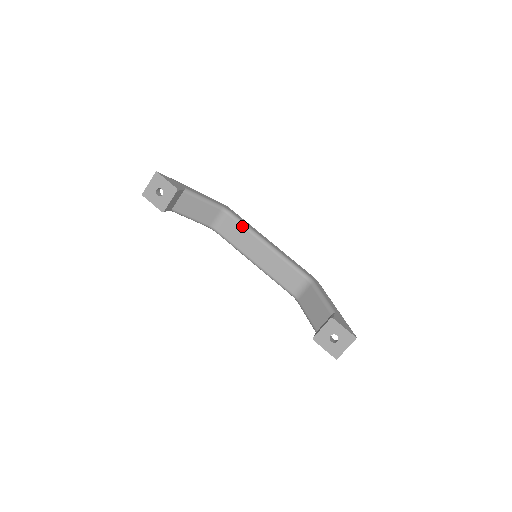
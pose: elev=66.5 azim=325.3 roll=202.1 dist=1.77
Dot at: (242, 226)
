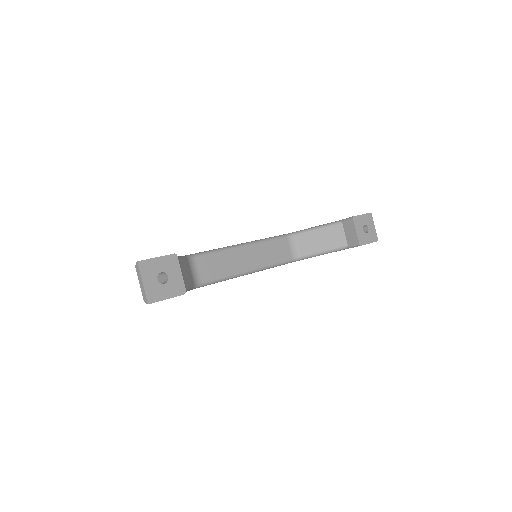
Dot at: (214, 253)
